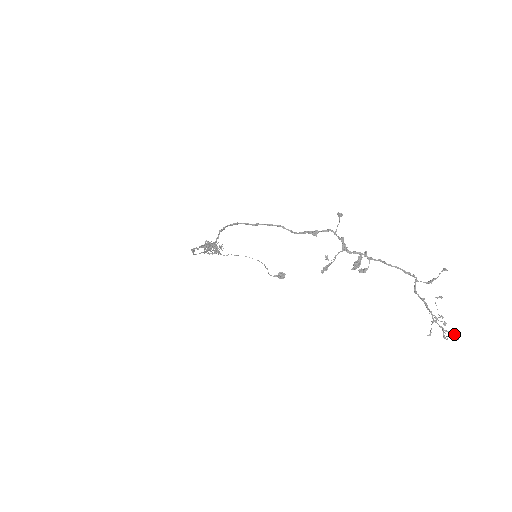
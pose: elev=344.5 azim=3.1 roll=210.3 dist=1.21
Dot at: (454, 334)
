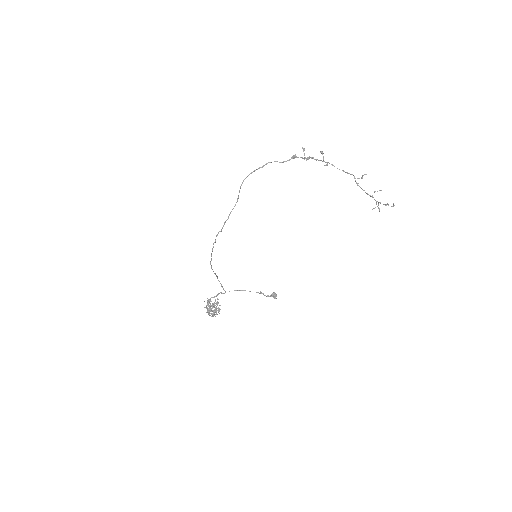
Dot at: (391, 206)
